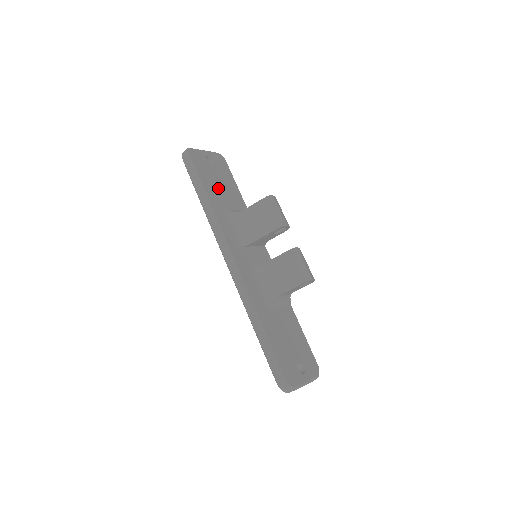
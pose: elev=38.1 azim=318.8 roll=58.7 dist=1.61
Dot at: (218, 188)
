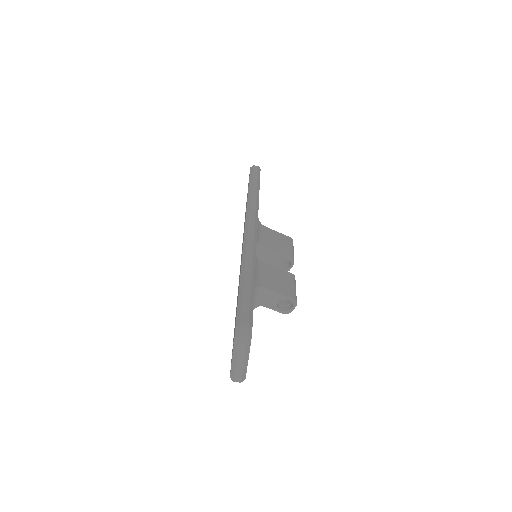
Dot at: occluded
